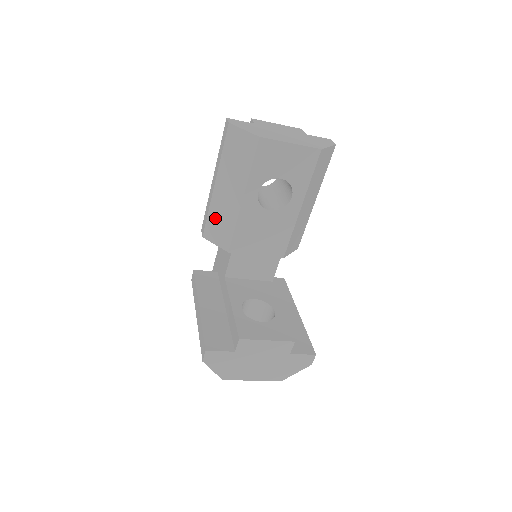
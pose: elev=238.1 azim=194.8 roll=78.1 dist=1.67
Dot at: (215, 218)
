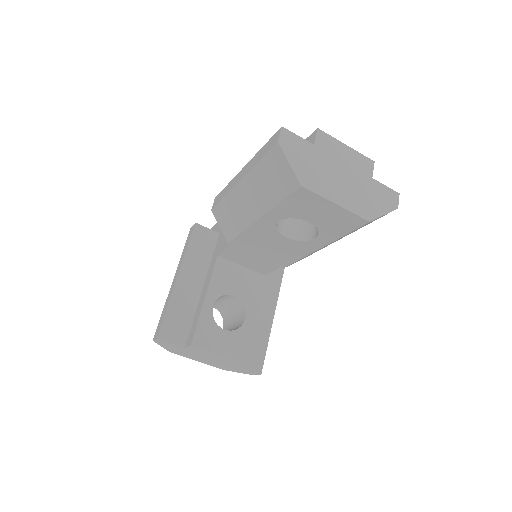
Dot at: (228, 208)
